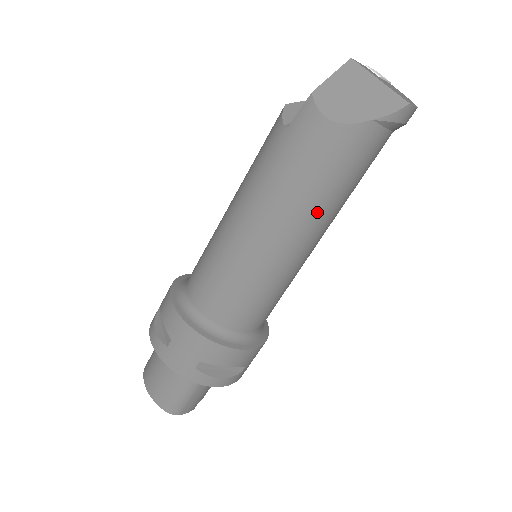
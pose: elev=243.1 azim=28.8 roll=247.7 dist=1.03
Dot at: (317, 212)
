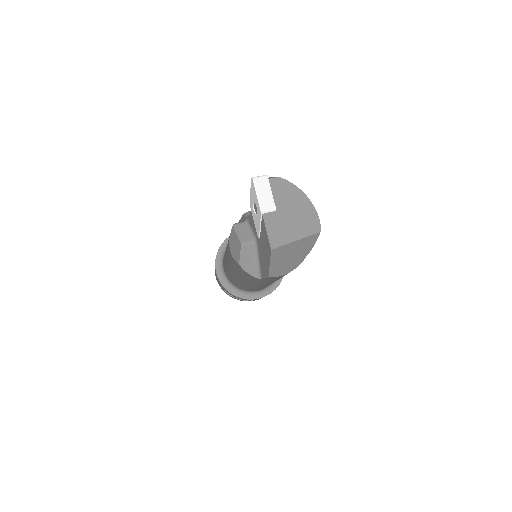
Dot at: occluded
